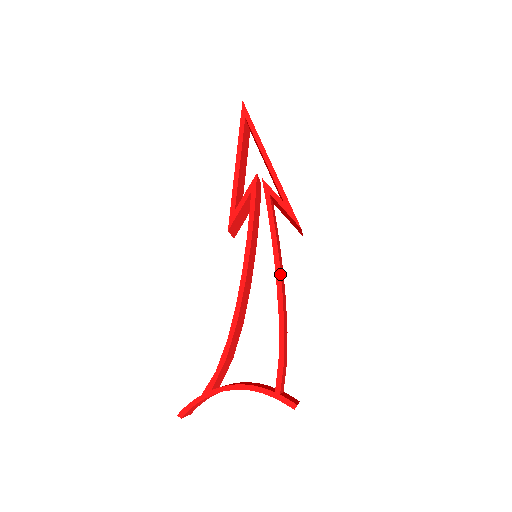
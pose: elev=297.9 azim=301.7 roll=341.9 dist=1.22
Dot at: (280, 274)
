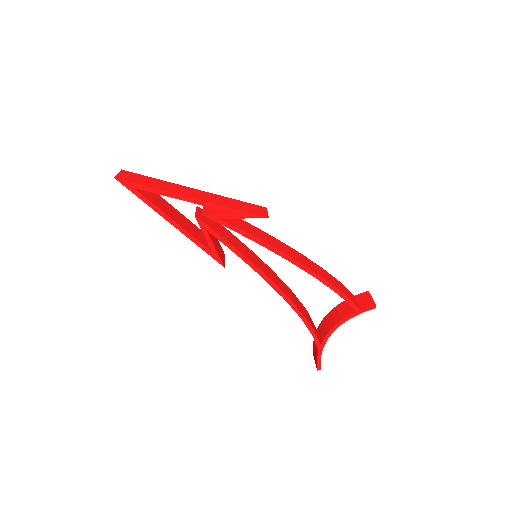
Dot at: (288, 256)
